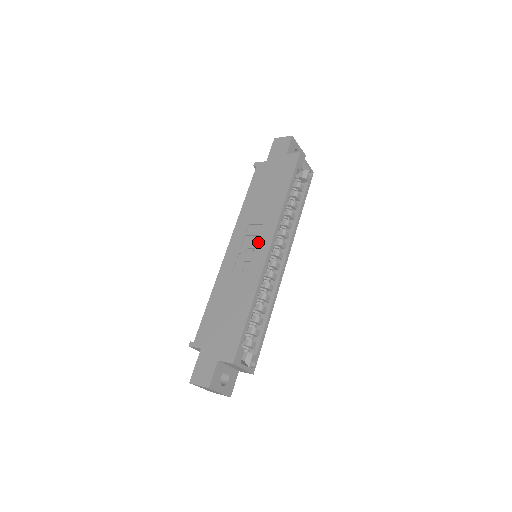
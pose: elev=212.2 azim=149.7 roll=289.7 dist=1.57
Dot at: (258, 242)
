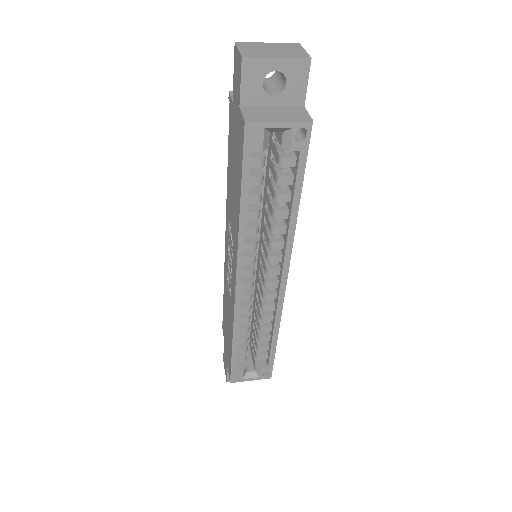
Dot at: (232, 263)
